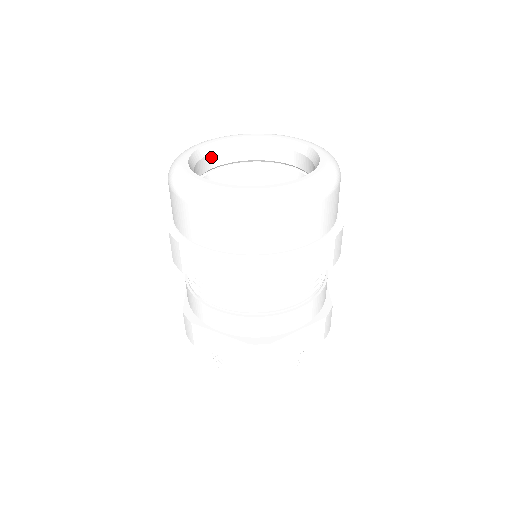
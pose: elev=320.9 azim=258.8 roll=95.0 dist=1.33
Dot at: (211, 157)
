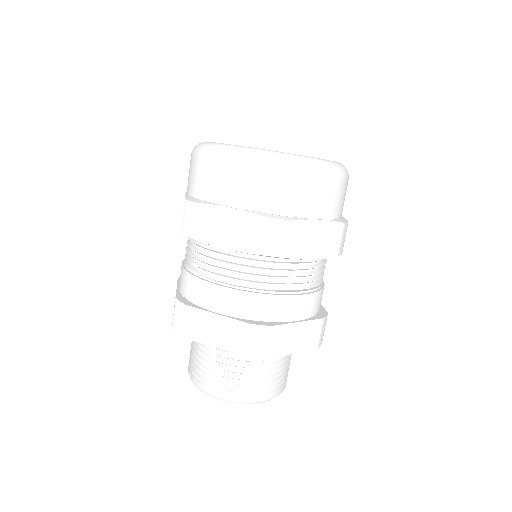
Dot at: occluded
